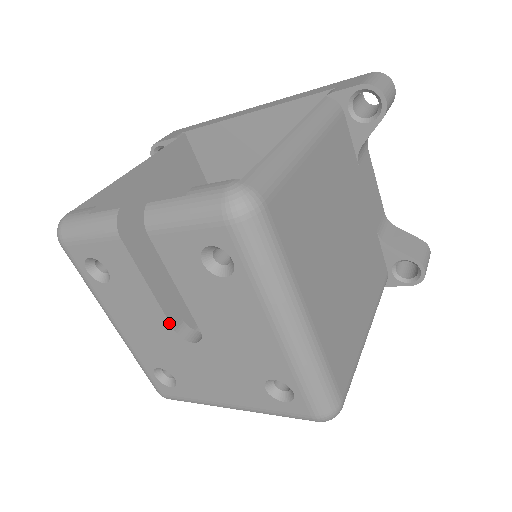
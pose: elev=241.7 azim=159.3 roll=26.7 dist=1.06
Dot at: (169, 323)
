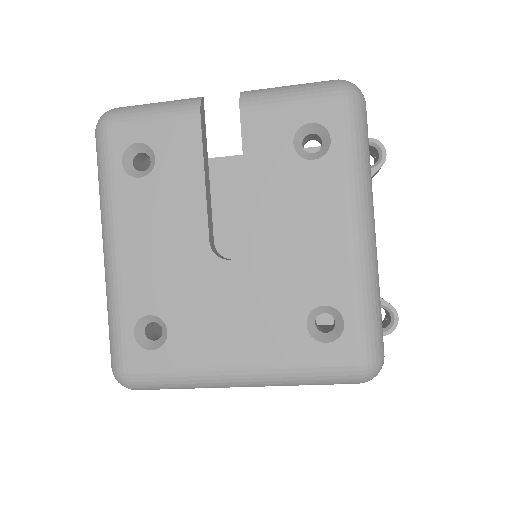
Dot at: (207, 232)
